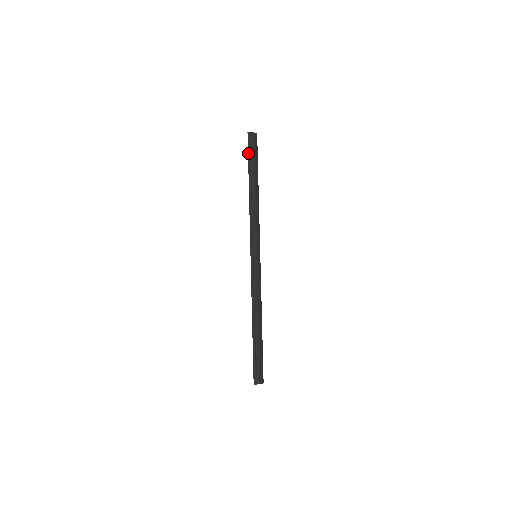
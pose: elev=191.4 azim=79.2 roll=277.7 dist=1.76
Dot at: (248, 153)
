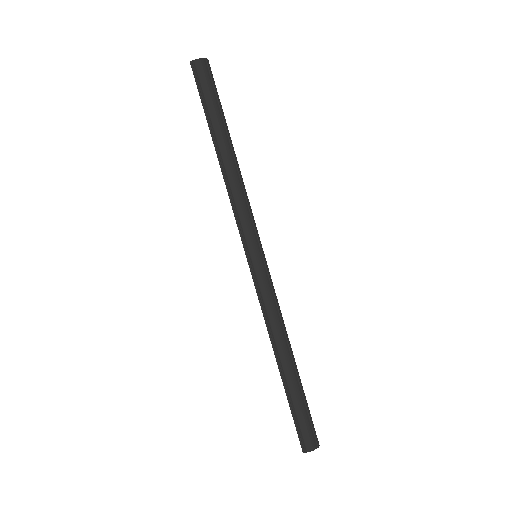
Dot at: occluded
